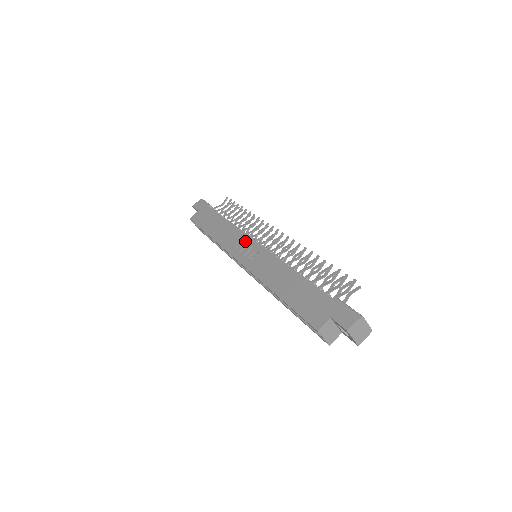
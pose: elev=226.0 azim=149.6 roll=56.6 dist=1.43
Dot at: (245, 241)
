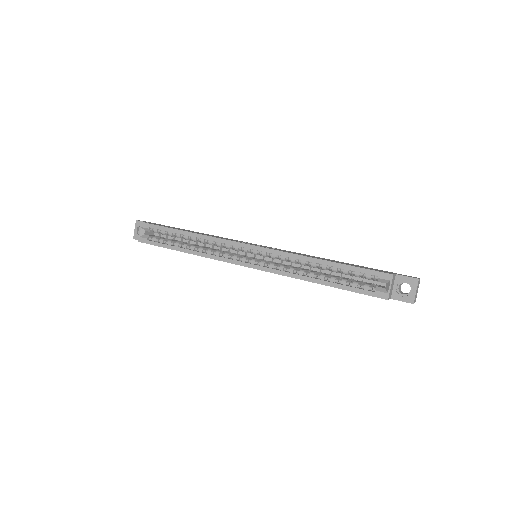
Dot at: (245, 242)
